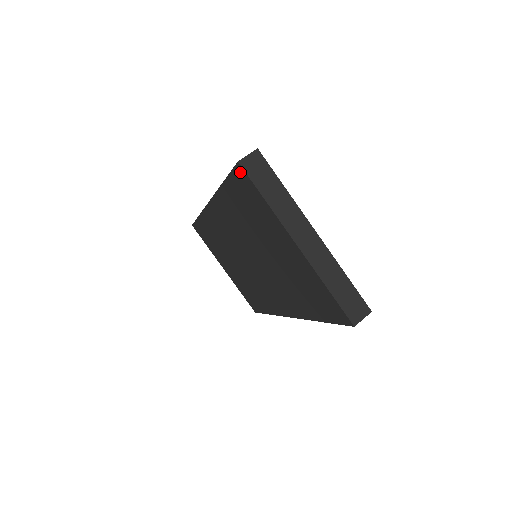
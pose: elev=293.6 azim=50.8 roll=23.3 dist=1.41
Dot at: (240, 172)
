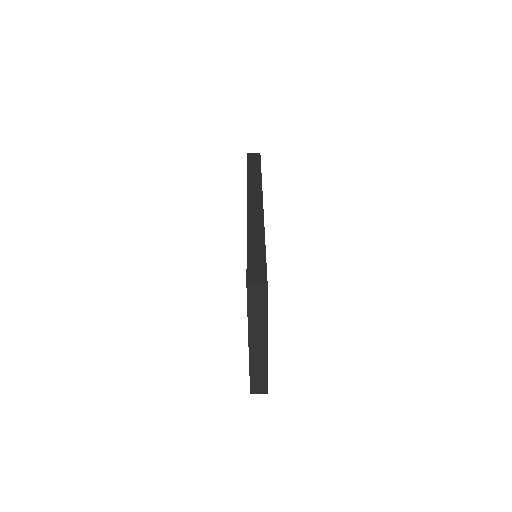
Dot at: occluded
